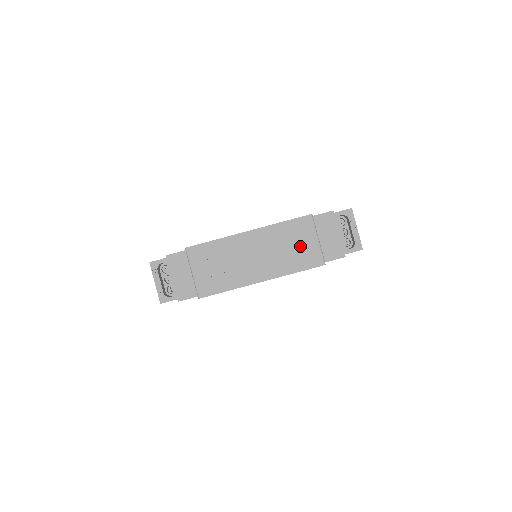
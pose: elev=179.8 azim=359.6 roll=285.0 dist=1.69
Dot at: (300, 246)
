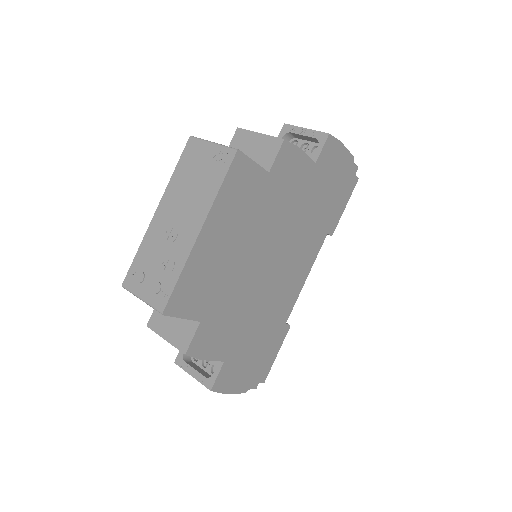
Dot at: (203, 166)
